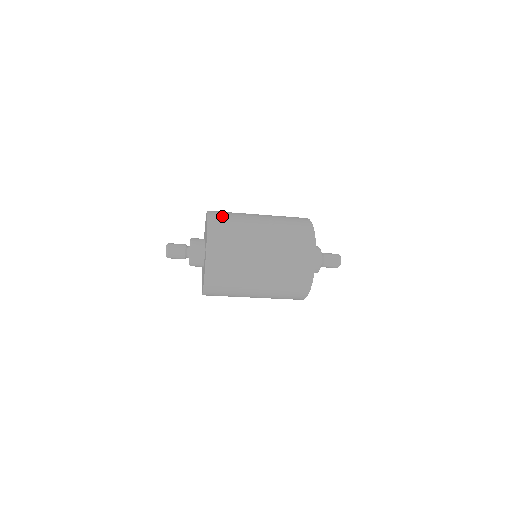
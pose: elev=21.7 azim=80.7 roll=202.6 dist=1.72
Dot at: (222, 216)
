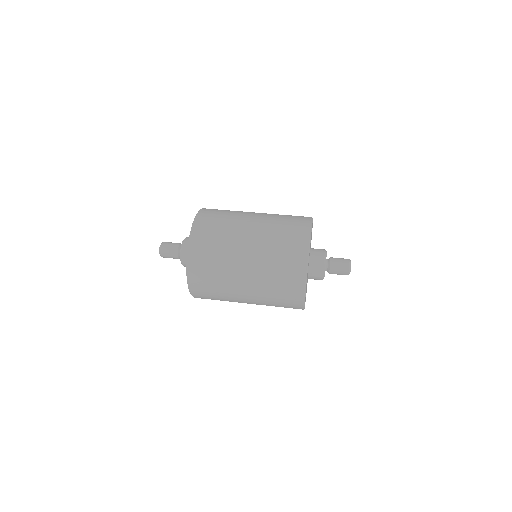
Dot at: (208, 224)
